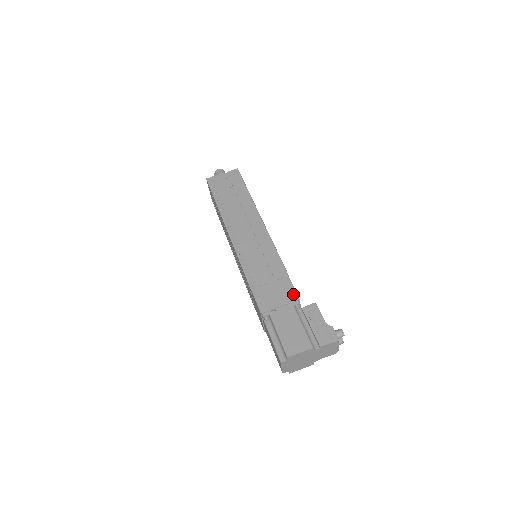
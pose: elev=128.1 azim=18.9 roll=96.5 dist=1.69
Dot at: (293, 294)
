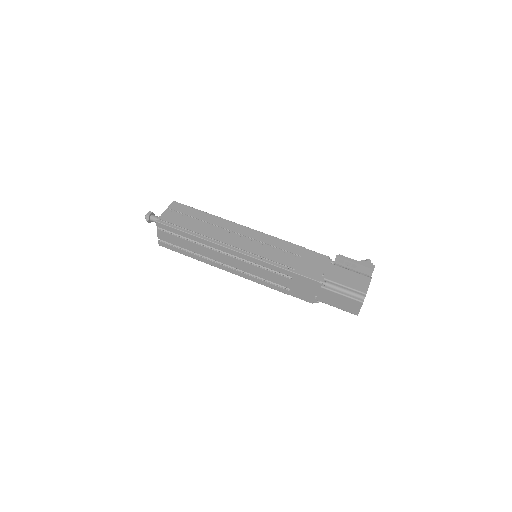
Dot at: (322, 256)
